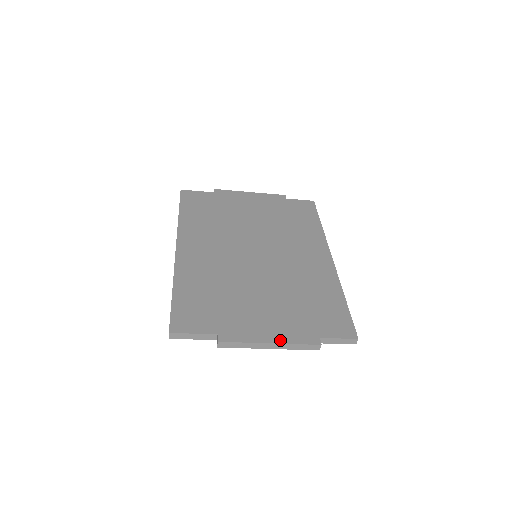
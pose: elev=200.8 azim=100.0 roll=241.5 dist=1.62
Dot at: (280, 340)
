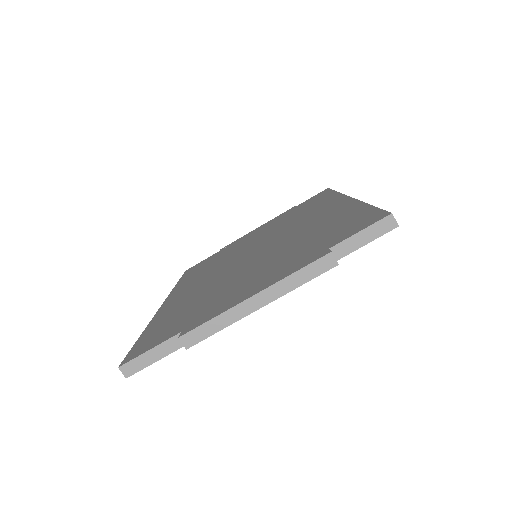
Dot at: (267, 285)
